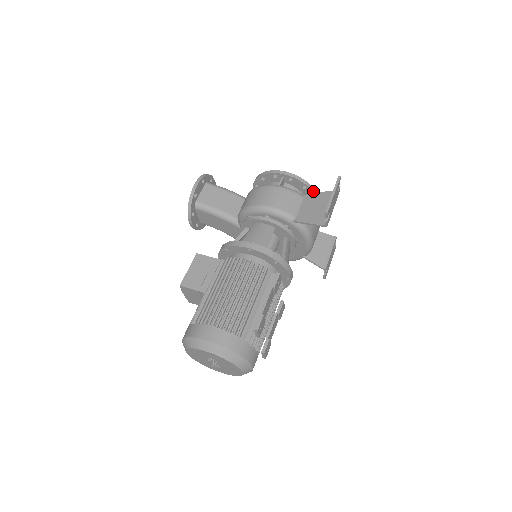
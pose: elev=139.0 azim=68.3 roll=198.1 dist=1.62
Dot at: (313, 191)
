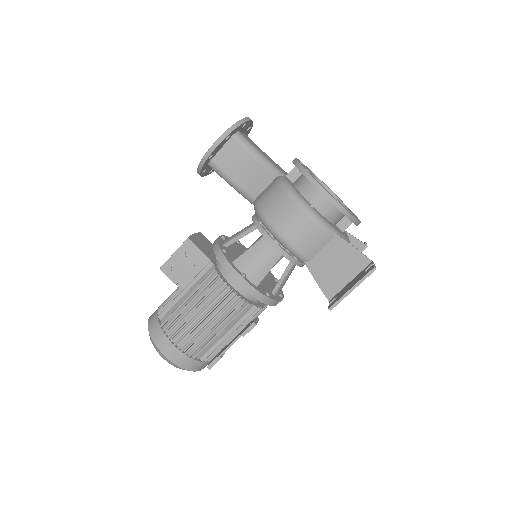
Dot at: (354, 222)
